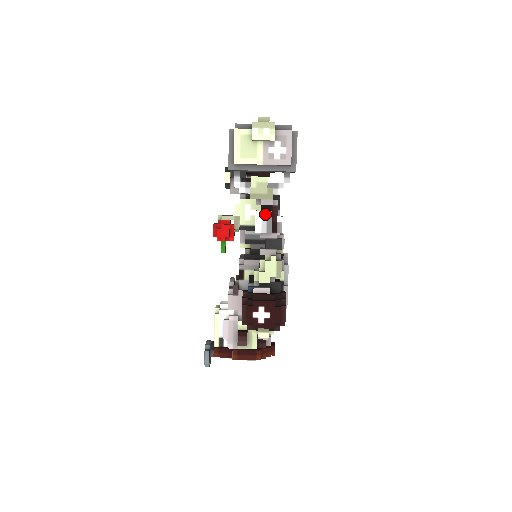
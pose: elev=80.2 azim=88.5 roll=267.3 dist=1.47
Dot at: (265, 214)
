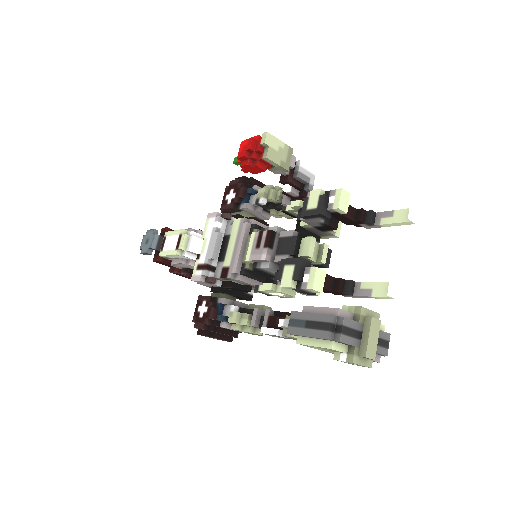
Dot at: (283, 337)
